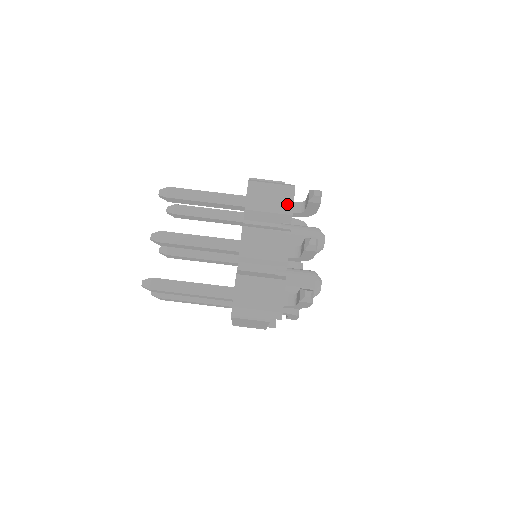
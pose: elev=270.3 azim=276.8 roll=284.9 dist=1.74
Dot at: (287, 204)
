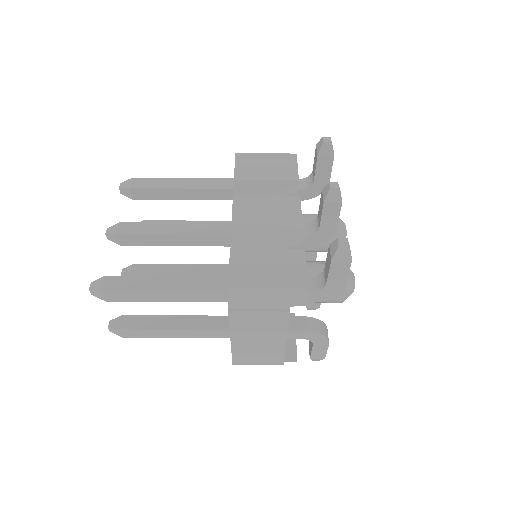
Dot at: (289, 170)
